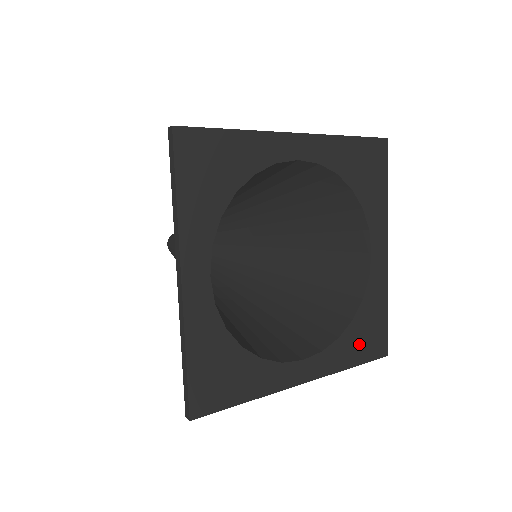
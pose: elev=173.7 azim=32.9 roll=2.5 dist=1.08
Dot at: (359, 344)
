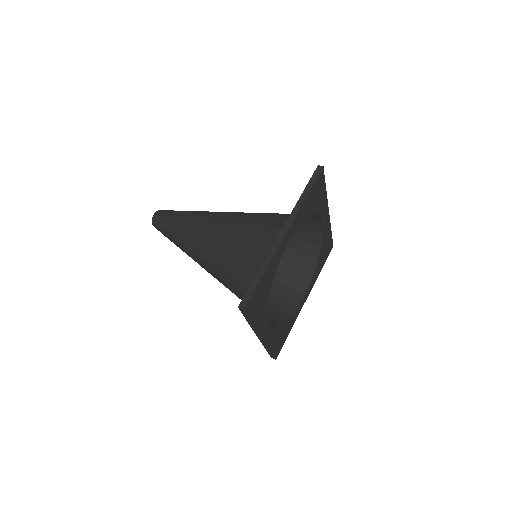
Dot at: (322, 260)
